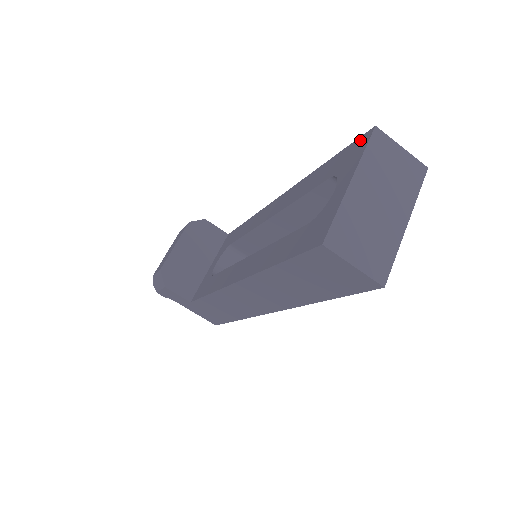
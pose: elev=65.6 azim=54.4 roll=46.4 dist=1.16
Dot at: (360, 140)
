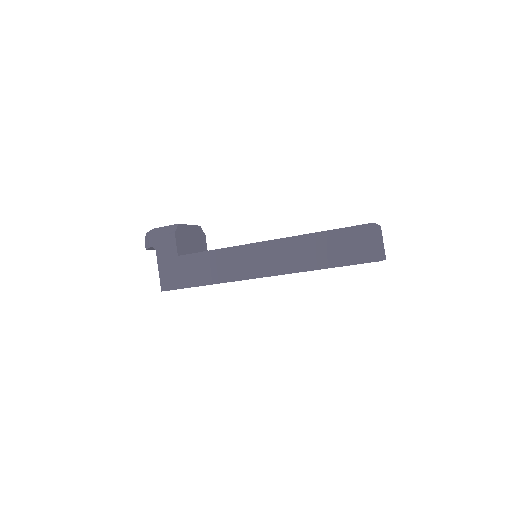
Dot at: occluded
